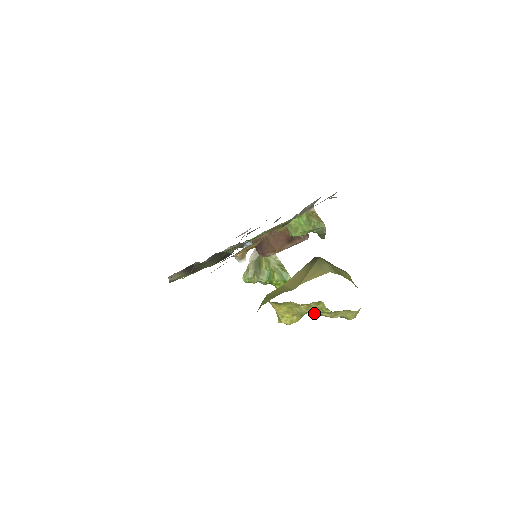
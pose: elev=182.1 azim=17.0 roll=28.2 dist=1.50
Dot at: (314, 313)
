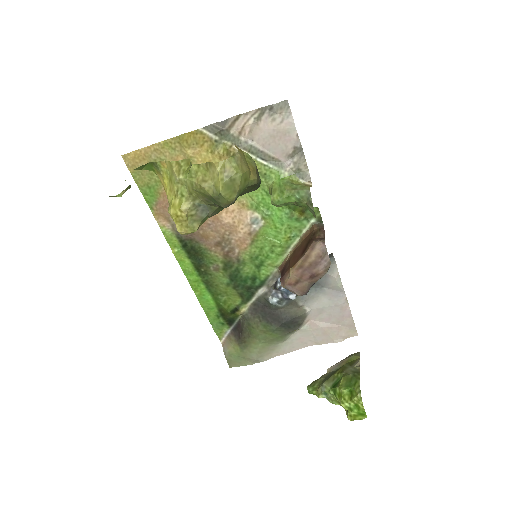
Dot at: (190, 187)
